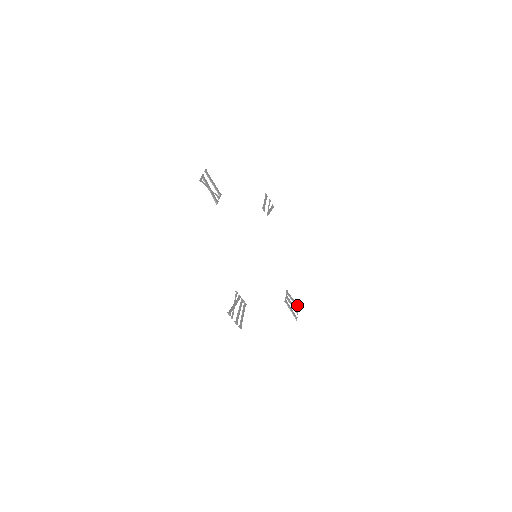
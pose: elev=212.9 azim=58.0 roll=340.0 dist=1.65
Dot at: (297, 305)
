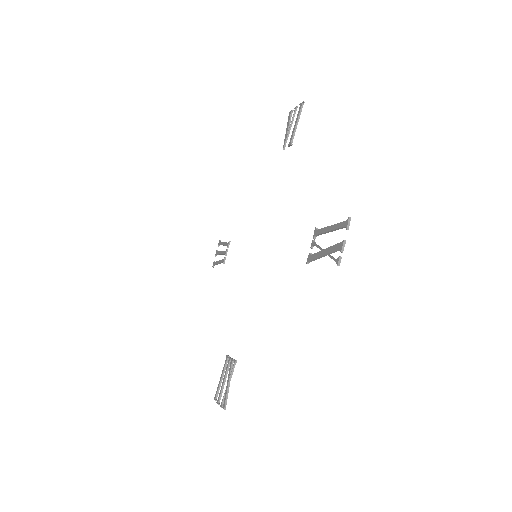
Dot at: (221, 243)
